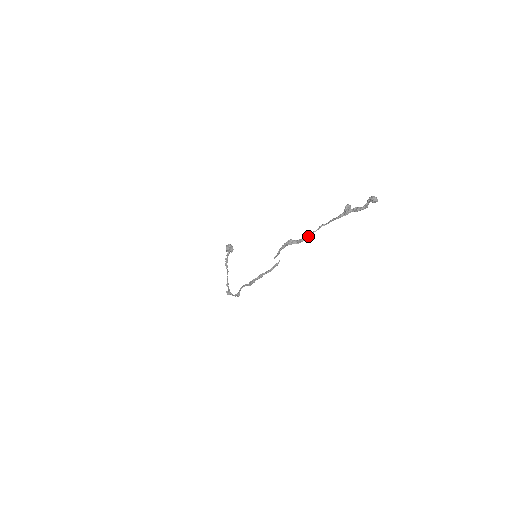
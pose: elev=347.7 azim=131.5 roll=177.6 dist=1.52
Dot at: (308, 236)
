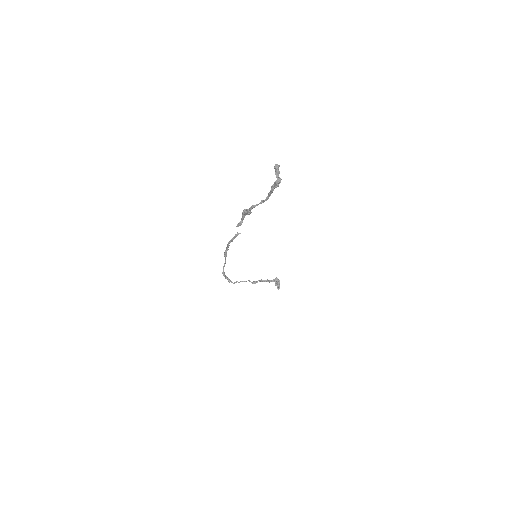
Dot at: (252, 206)
